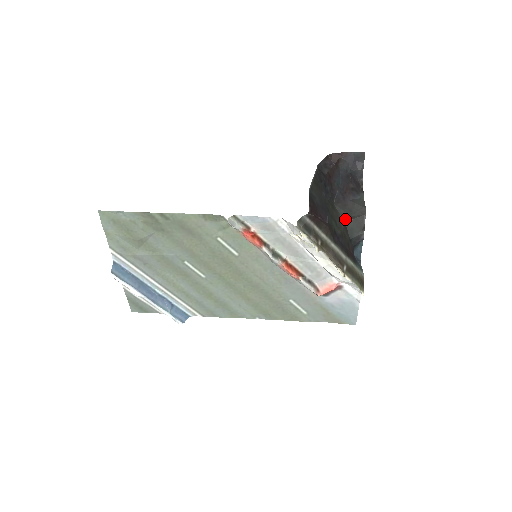
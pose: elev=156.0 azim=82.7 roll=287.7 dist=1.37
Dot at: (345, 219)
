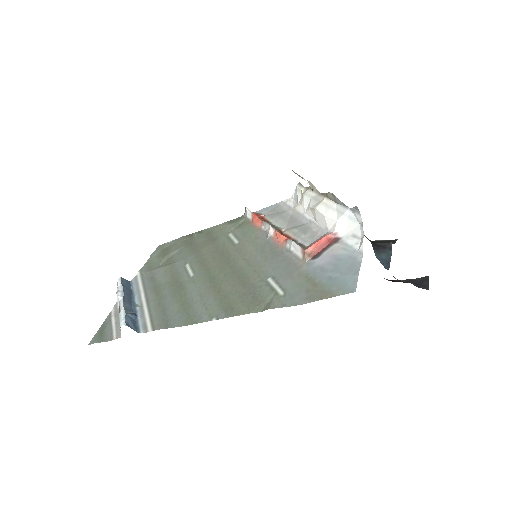
Dot at: occluded
